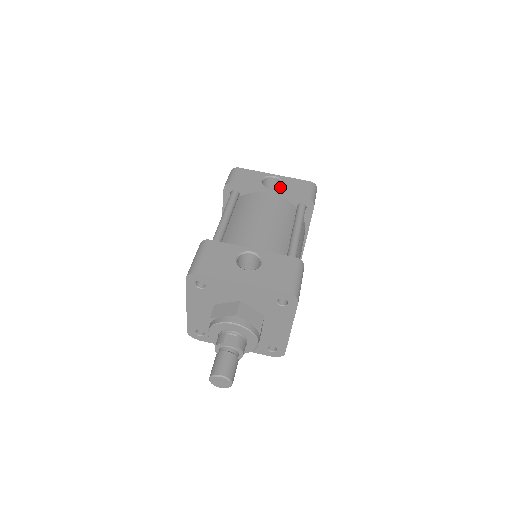
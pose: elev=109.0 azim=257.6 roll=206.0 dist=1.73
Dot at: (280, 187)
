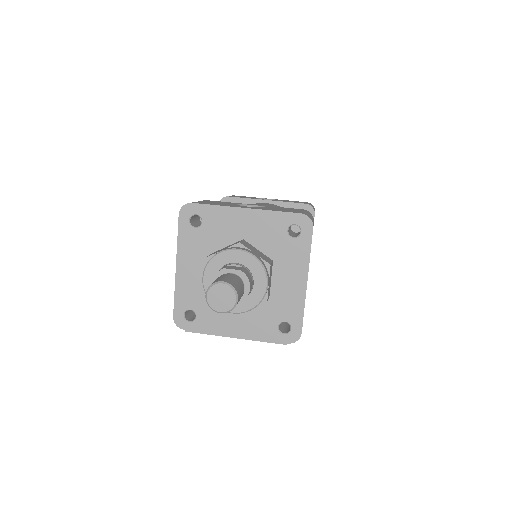
Dot at: (277, 200)
